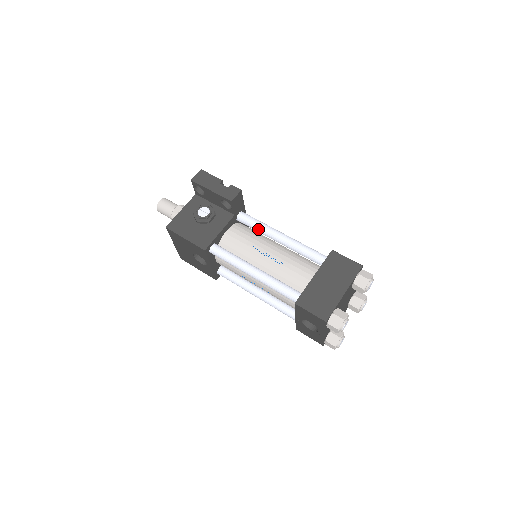
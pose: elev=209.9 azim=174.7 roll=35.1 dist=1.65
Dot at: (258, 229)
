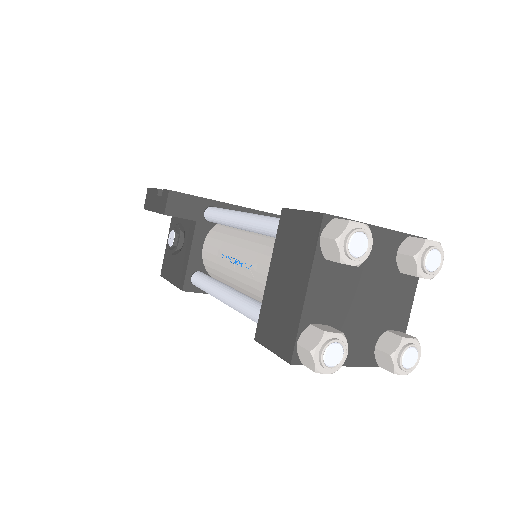
Dot at: (223, 224)
